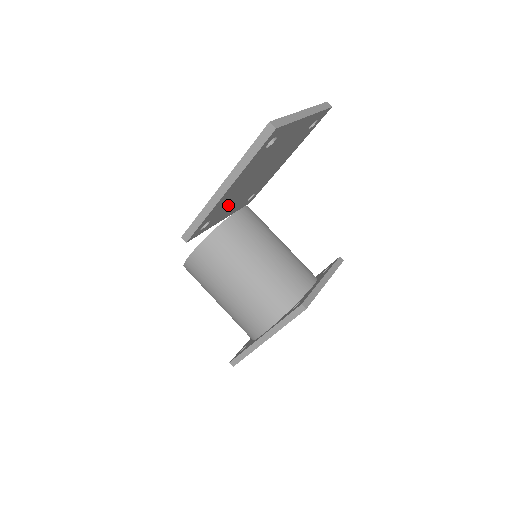
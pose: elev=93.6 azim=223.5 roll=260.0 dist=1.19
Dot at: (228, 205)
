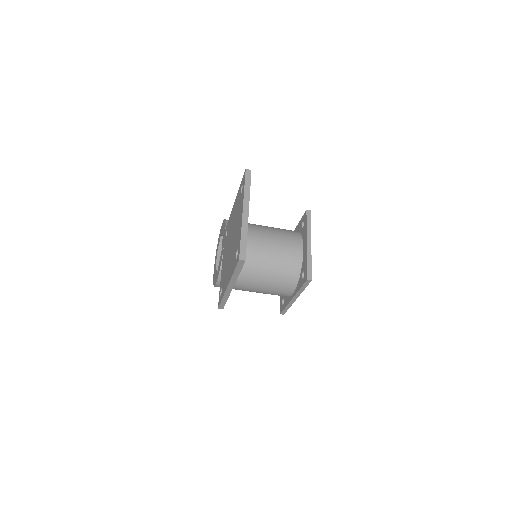
Dot at: occluded
